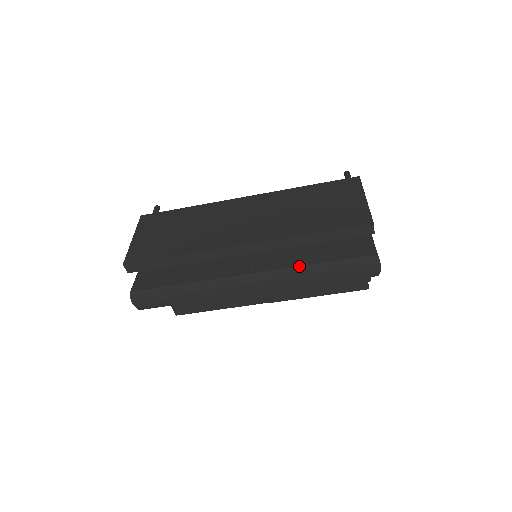
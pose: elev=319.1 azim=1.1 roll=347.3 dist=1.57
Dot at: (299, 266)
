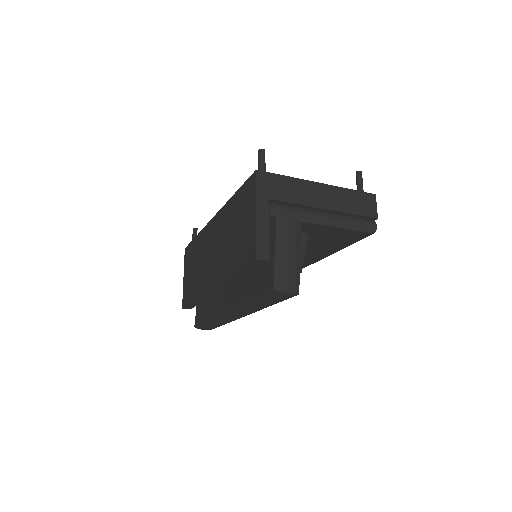
Dot at: (241, 305)
